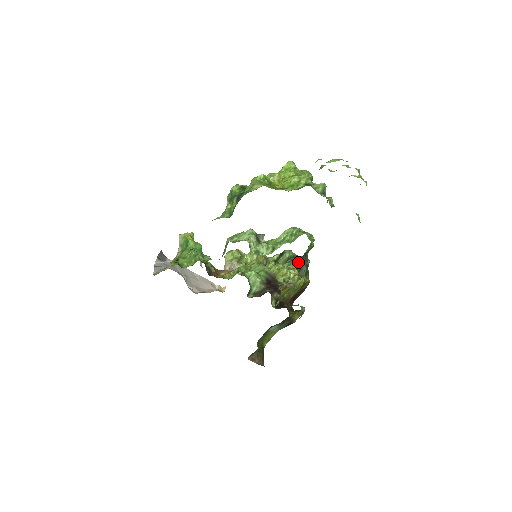
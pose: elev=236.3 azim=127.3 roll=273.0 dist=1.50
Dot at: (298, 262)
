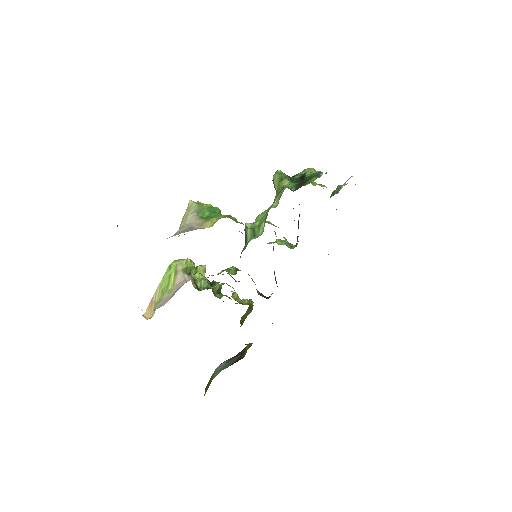
Dot at: occluded
